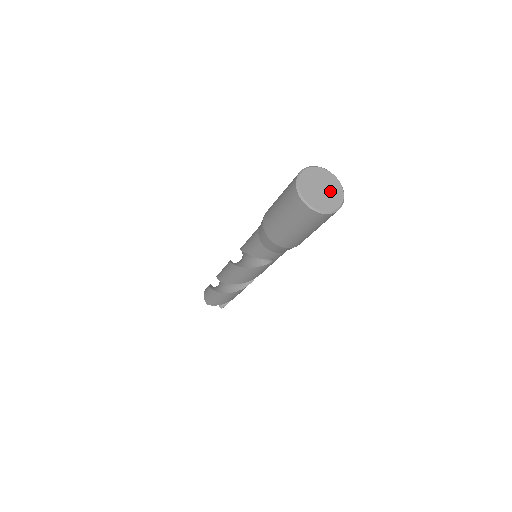
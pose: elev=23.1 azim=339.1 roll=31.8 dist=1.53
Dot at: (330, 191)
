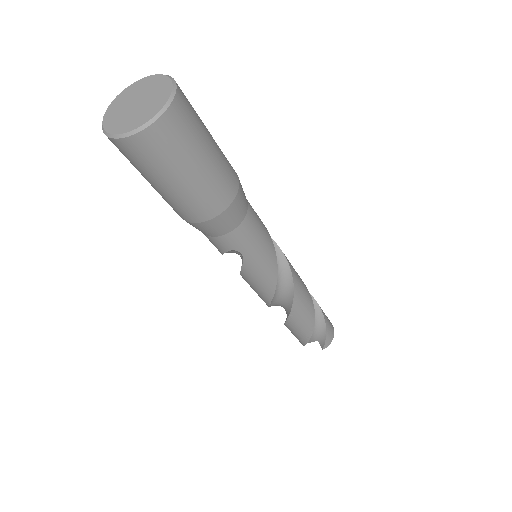
Dot at: (149, 101)
